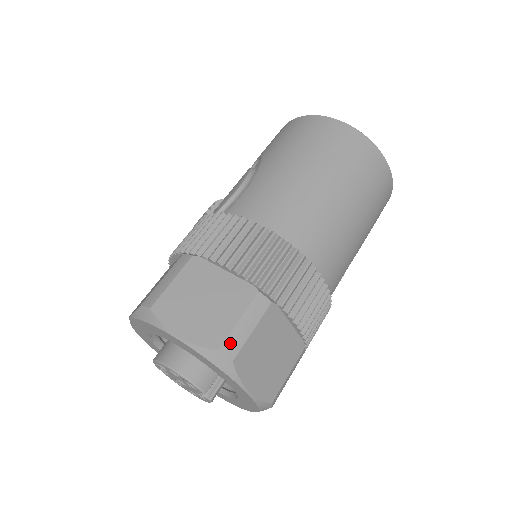
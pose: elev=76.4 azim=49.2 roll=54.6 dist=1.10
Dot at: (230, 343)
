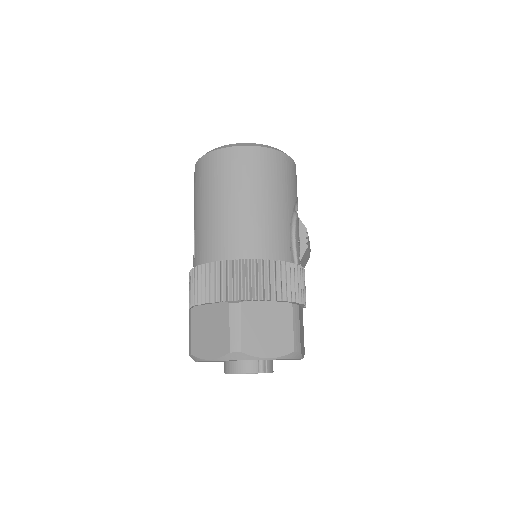
Dot at: (233, 344)
